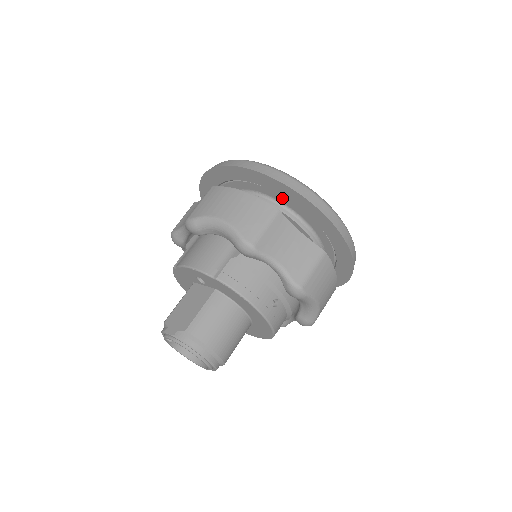
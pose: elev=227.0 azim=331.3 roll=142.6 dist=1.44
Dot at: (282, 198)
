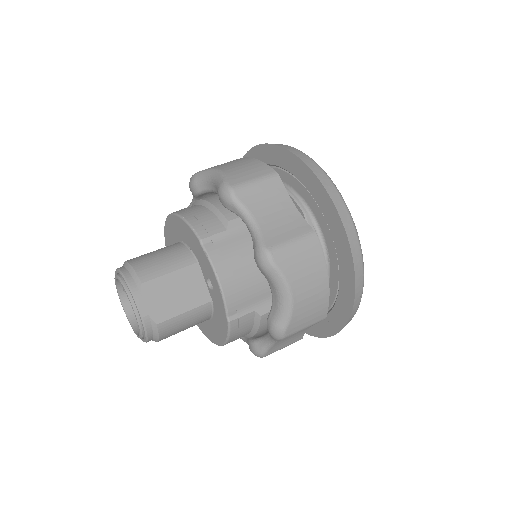
Dot at: (334, 289)
